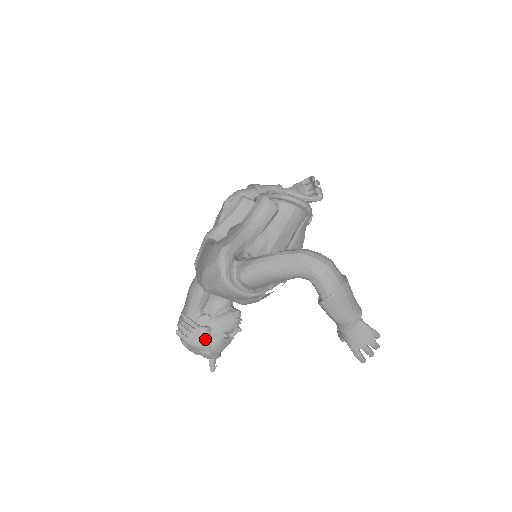
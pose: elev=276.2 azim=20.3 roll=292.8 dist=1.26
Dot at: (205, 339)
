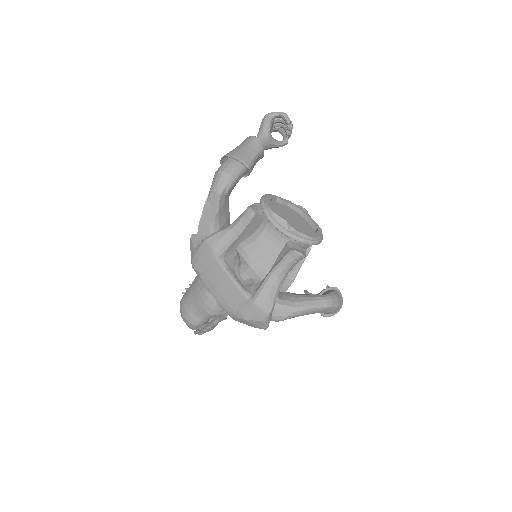
Dot at: occluded
